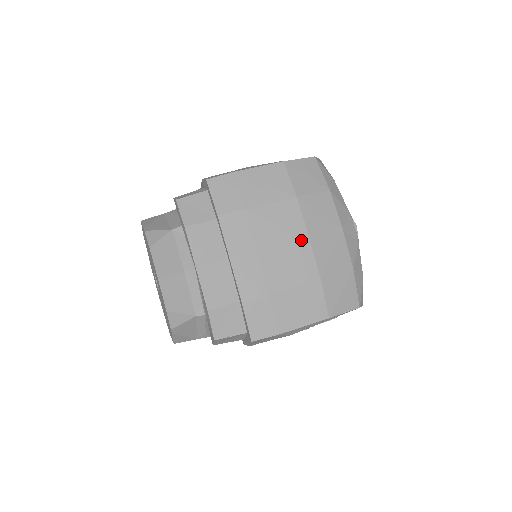
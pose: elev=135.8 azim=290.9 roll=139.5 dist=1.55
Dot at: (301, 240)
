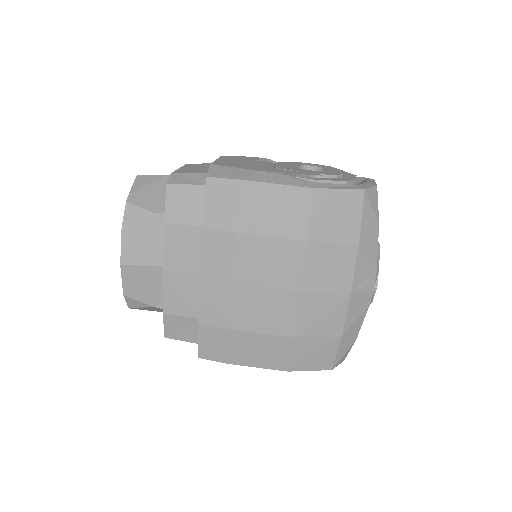
Dot at: (289, 291)
